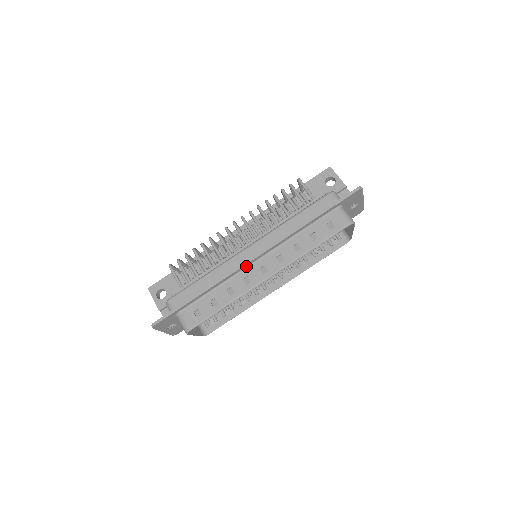
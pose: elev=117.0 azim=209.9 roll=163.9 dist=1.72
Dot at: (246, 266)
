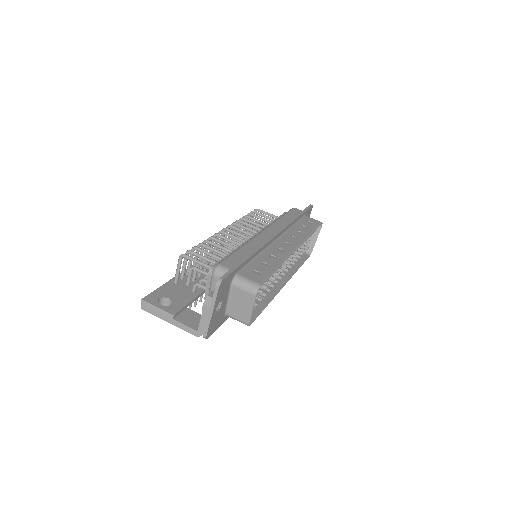
Dot at: (272, 241)
